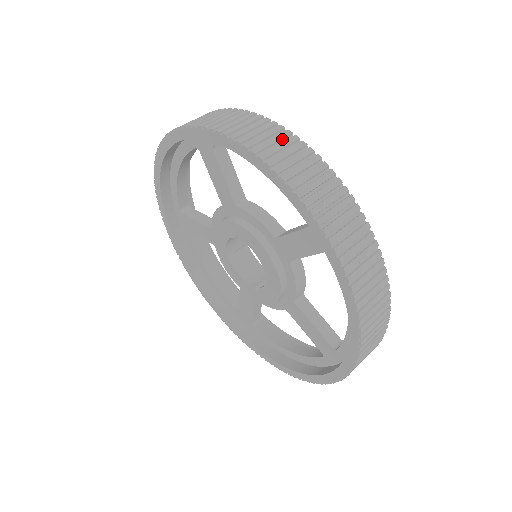
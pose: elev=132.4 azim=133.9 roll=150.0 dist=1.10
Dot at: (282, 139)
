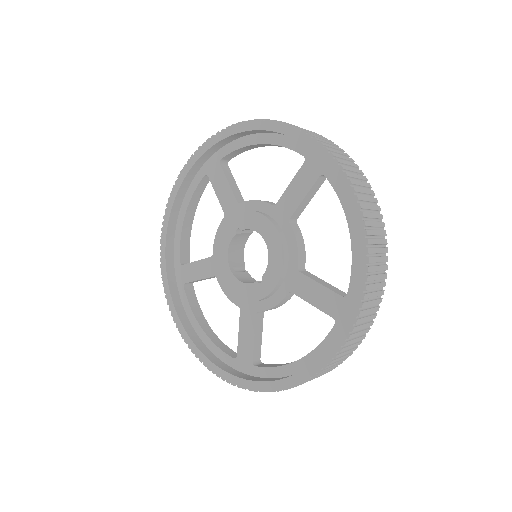
Dot at: occluded
